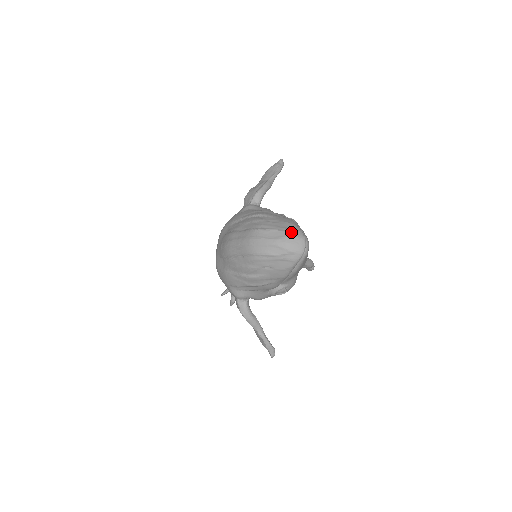
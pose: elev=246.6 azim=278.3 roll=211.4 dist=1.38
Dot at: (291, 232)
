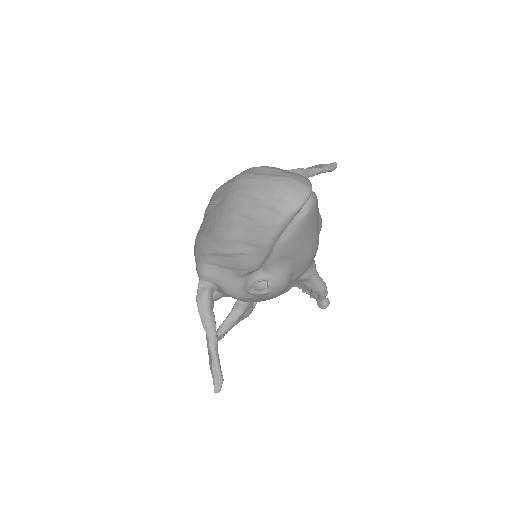
Dot at: (295, 176)
